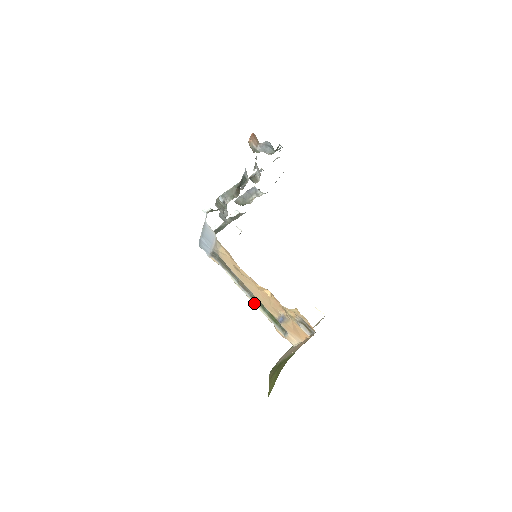
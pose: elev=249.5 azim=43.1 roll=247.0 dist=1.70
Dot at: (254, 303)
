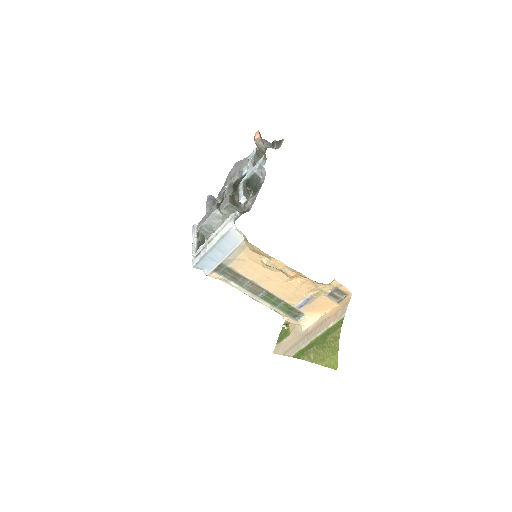
Dot at: (264, 303)
